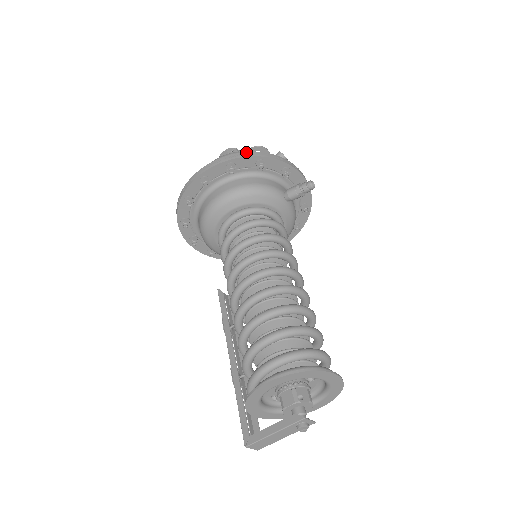
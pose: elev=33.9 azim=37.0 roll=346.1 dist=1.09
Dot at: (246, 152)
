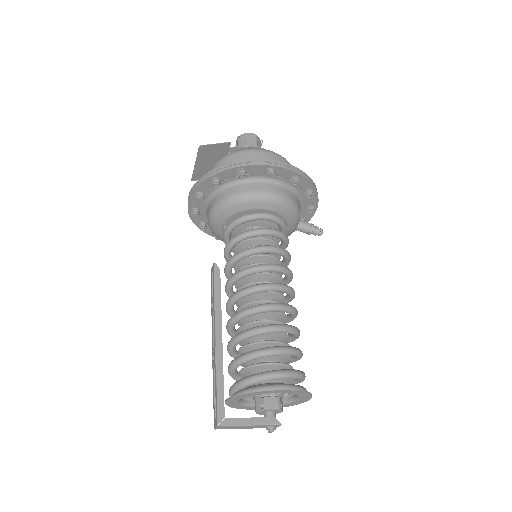
Dot at: occluded
